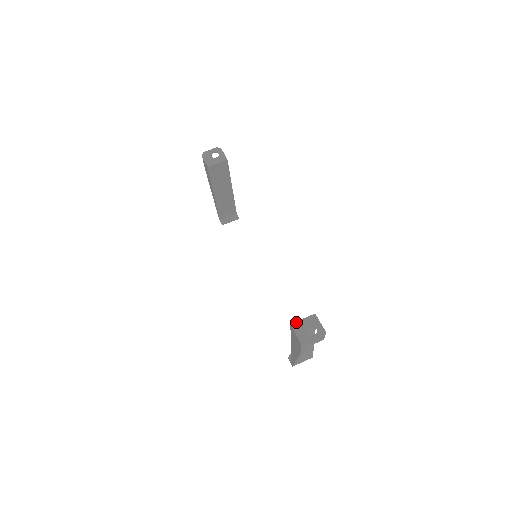
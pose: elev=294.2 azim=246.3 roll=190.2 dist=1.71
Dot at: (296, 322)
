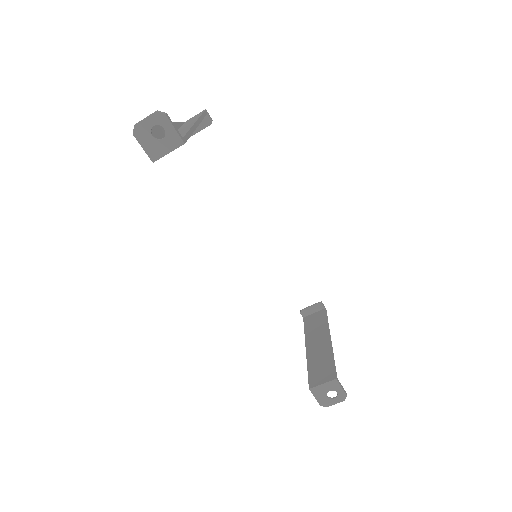
Dot at: (315, 387)
